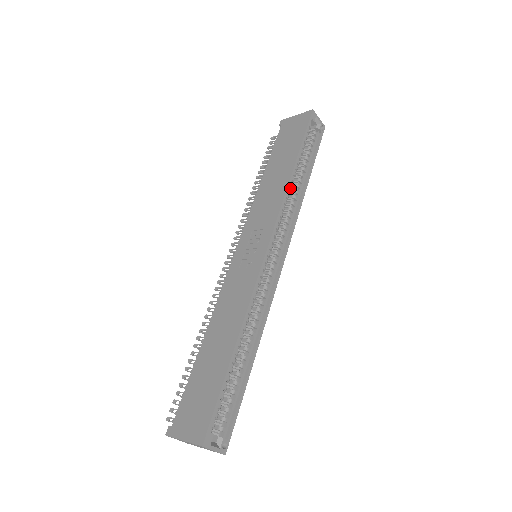
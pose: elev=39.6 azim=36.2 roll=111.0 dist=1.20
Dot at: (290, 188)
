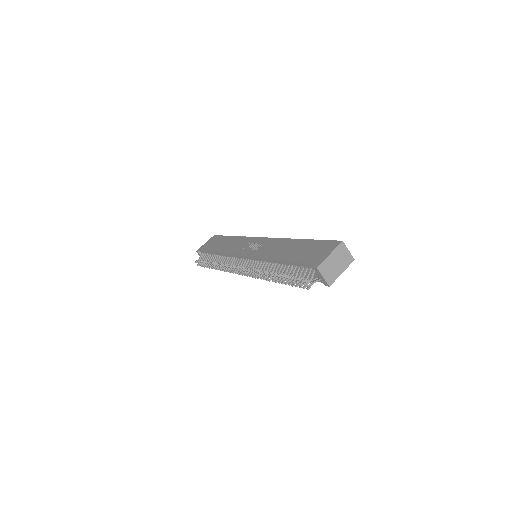
Dot at: occluded
